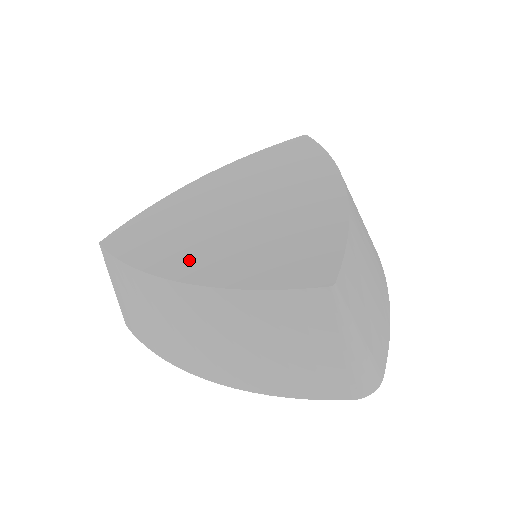
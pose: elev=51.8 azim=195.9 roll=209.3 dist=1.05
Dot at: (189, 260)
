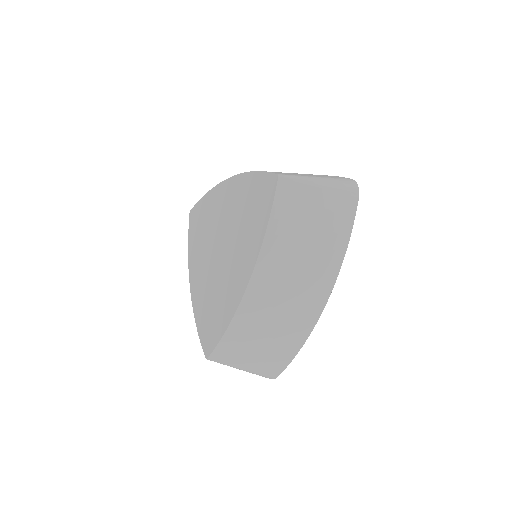
Dot at: (196, 275)
